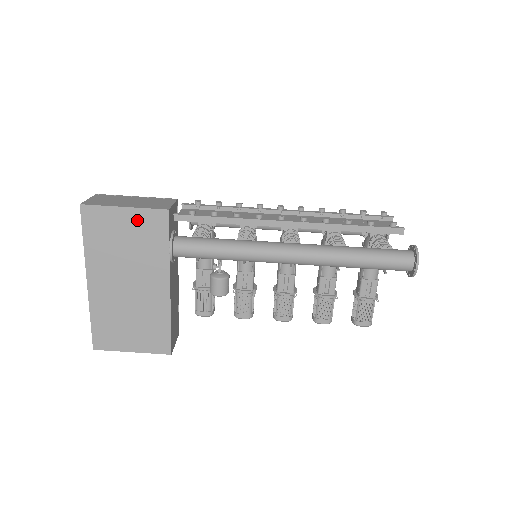
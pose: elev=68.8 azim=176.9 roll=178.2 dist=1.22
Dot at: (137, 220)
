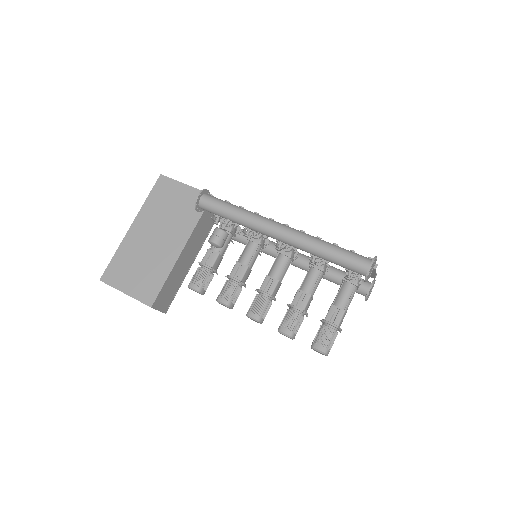
Dot at: (189, 195)
